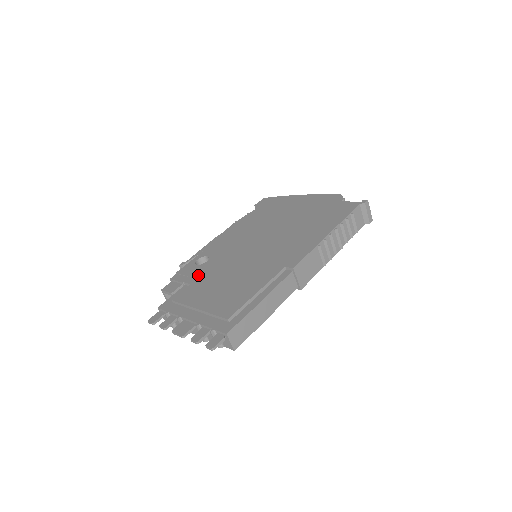
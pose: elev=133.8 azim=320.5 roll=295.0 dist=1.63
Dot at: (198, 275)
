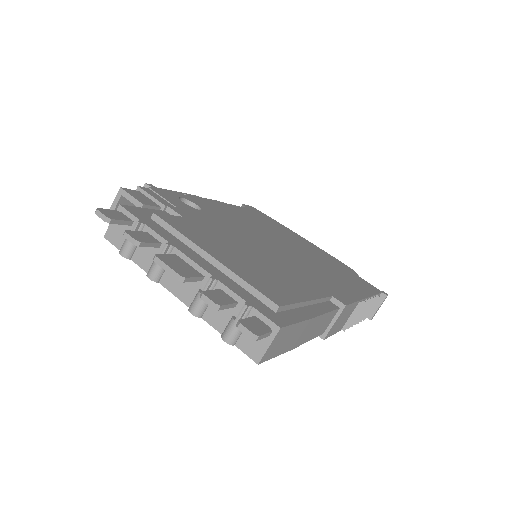
Dot at: (192, 215)
